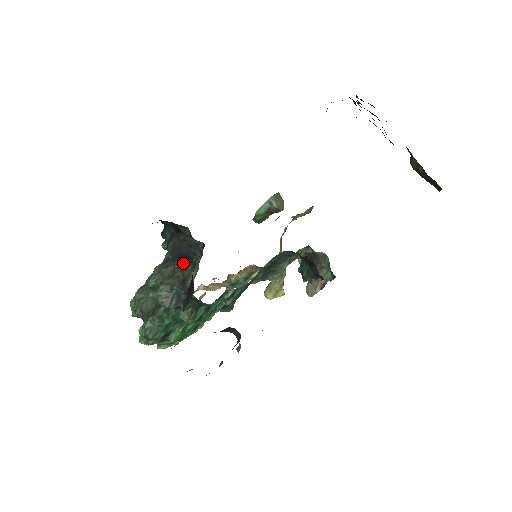
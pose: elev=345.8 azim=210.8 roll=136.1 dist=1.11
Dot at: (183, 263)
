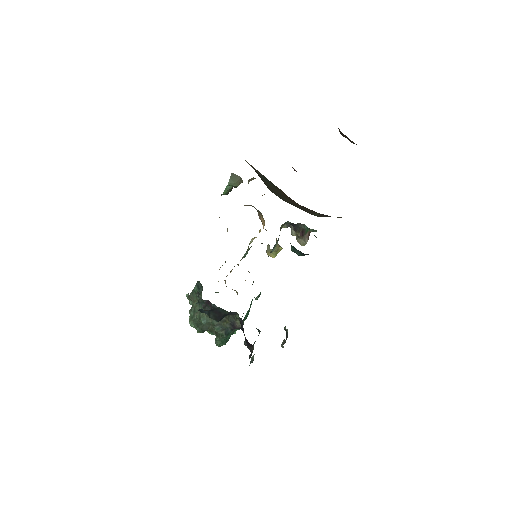
Dot at: occluded
